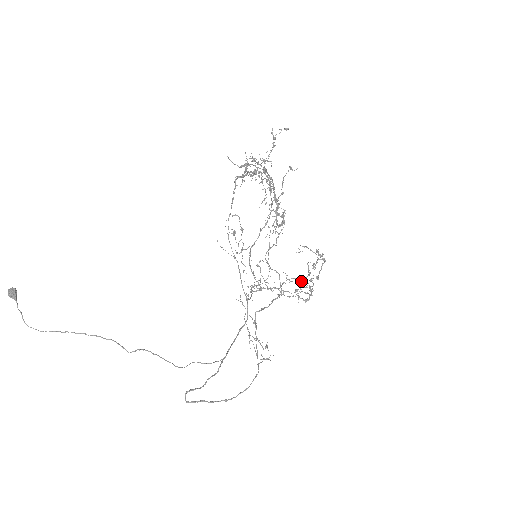
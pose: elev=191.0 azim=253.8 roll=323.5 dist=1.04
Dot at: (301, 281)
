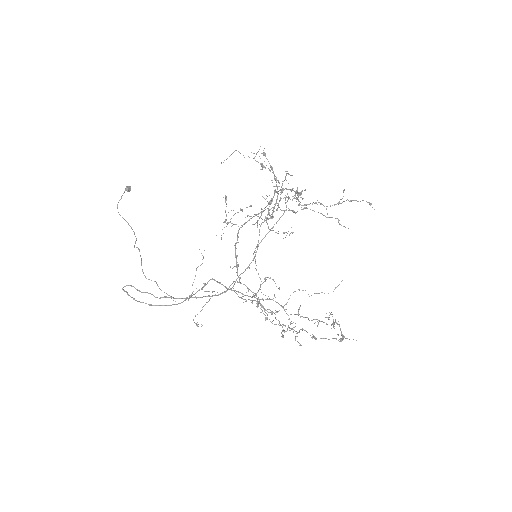
Dot at: occluded
